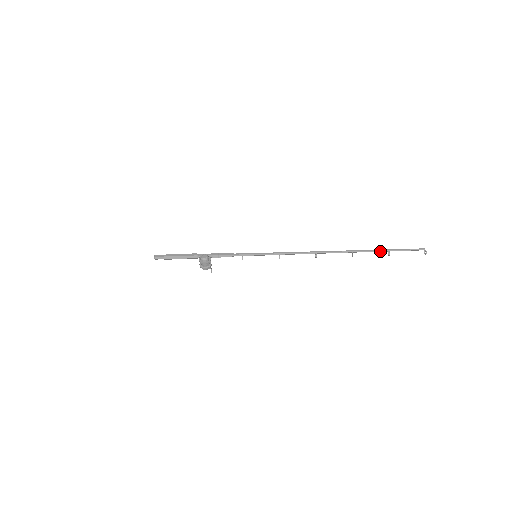
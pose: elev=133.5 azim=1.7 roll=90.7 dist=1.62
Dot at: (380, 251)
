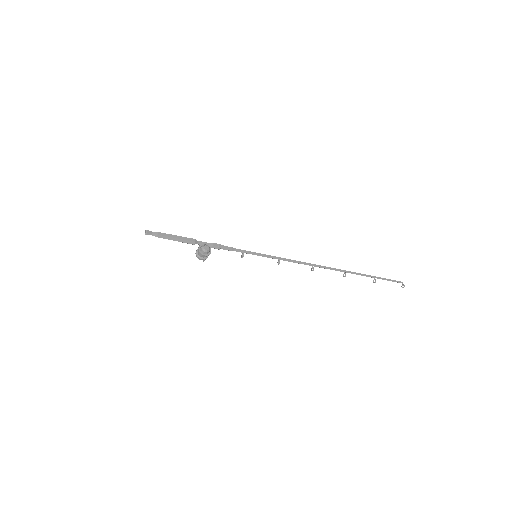
Dot at: (368, 276)
